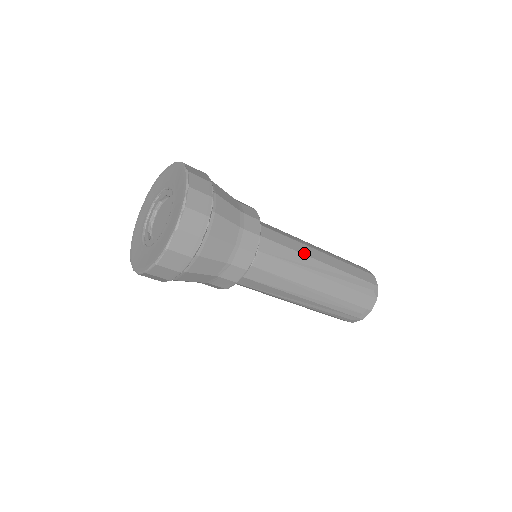
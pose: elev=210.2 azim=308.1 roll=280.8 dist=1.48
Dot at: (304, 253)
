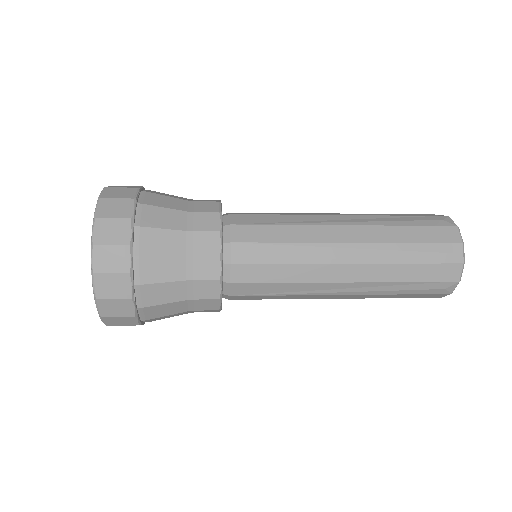
Dot at: (308, 280)
